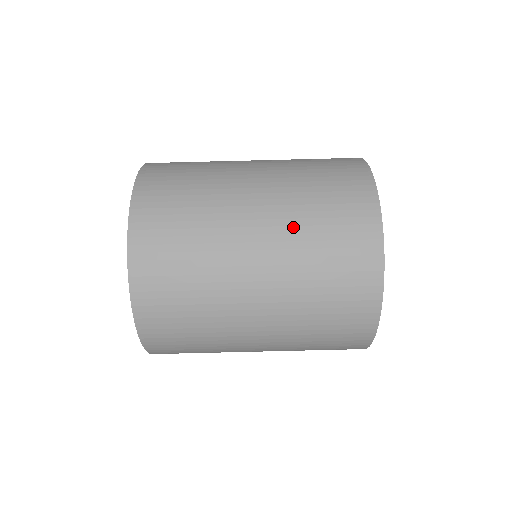
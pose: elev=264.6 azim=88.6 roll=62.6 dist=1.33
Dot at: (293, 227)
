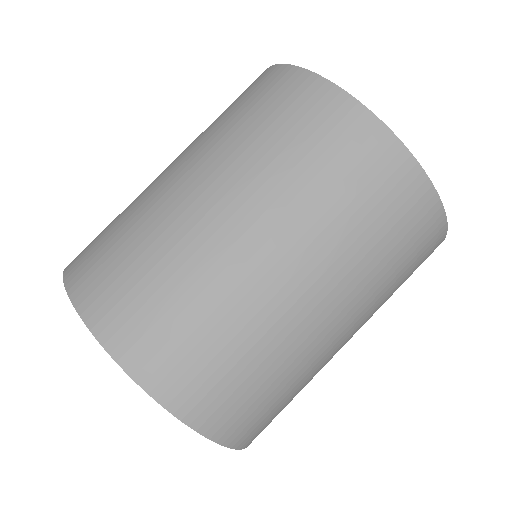
Dot at: occluded
